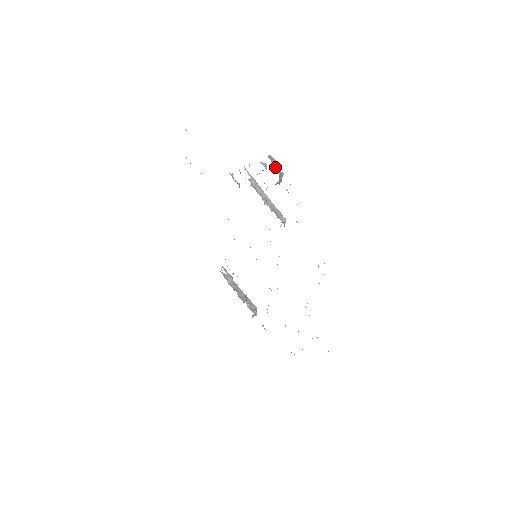
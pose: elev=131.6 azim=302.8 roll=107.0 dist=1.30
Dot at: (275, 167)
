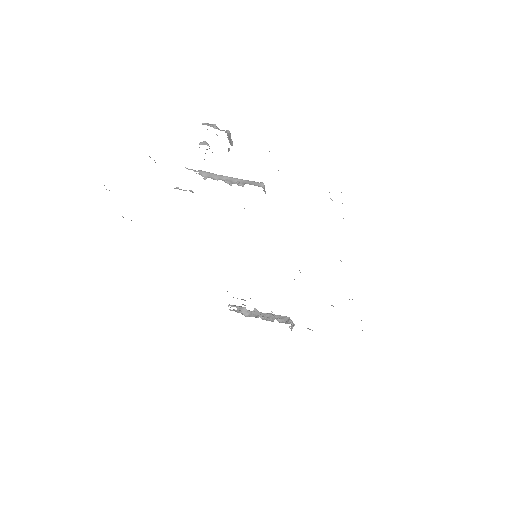
Dot at: occluded
